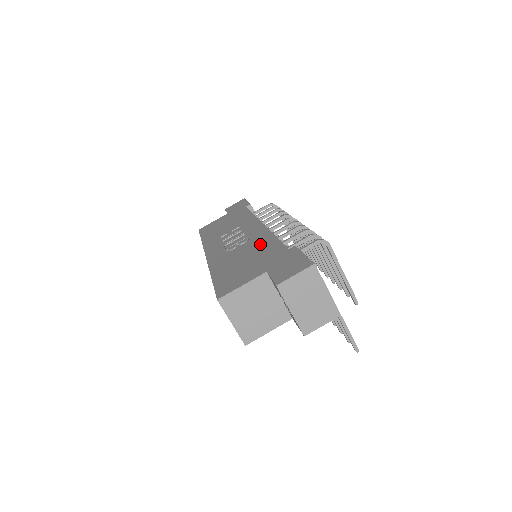
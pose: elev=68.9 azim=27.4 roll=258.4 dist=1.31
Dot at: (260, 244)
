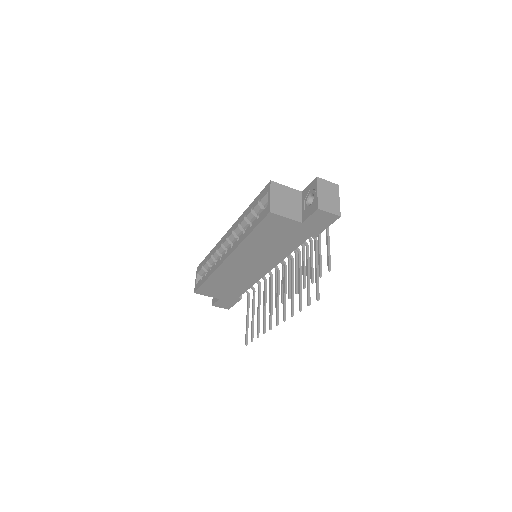
Dot at: occluded
